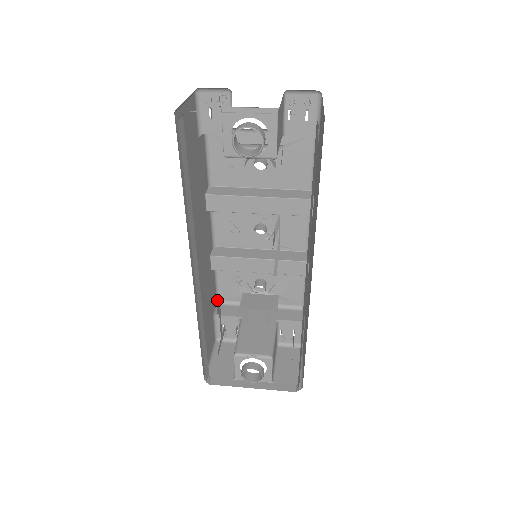
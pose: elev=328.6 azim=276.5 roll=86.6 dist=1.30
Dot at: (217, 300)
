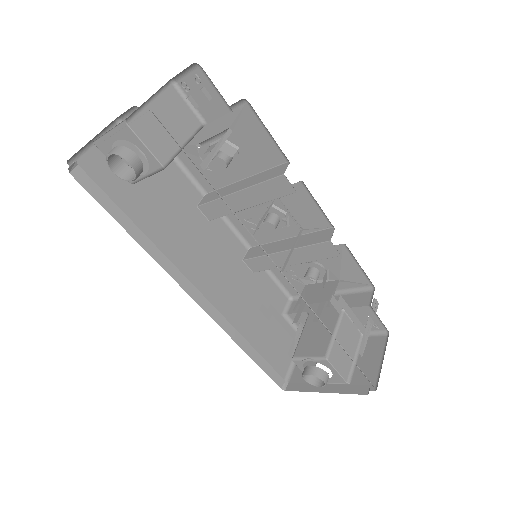
Dot at: (288, 297)
